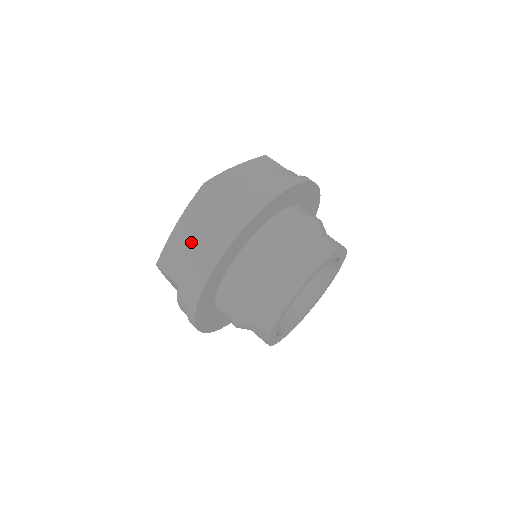
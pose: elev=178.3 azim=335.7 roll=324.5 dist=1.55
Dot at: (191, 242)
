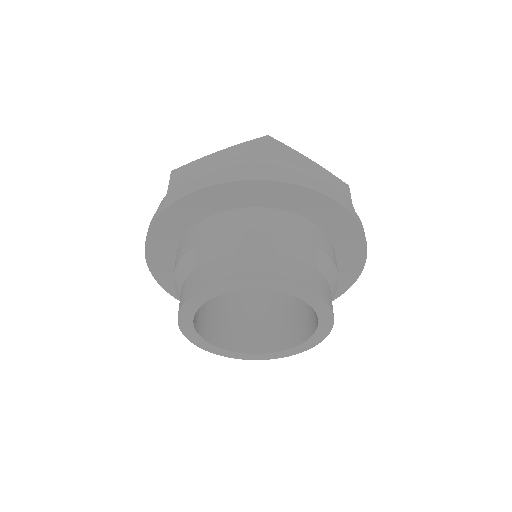
Dot at: occluded
